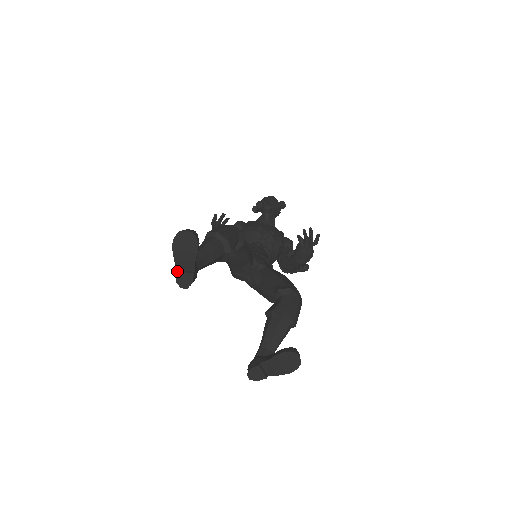
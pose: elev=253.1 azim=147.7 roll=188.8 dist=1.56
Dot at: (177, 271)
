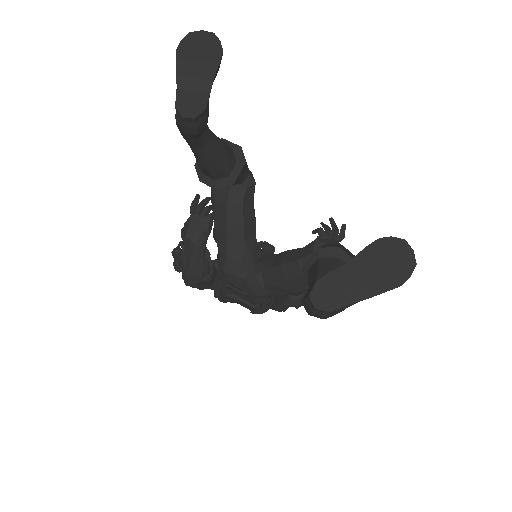
Dot at: (180, 89)
